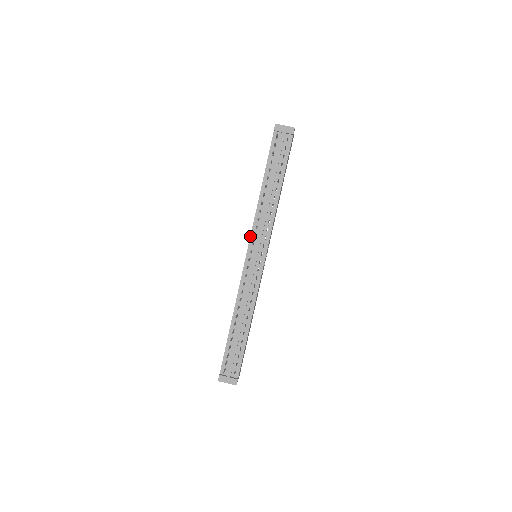
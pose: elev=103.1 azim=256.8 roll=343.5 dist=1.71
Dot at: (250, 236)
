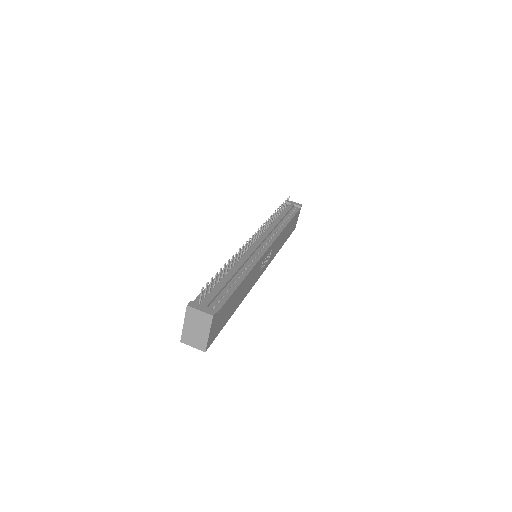
Dot at: (256, 233)
